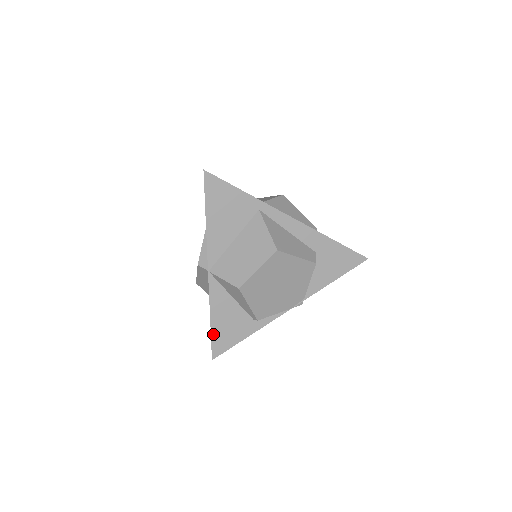
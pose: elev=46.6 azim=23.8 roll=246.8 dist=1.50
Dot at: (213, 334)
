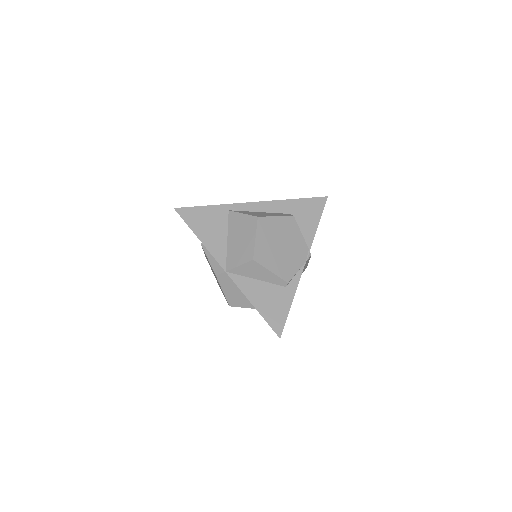
Dot at: (265, 317)
